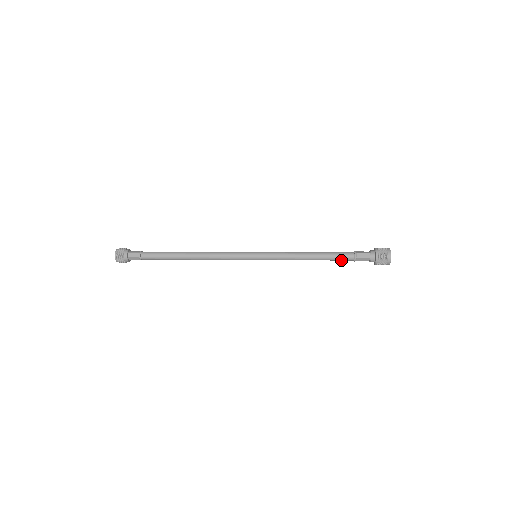
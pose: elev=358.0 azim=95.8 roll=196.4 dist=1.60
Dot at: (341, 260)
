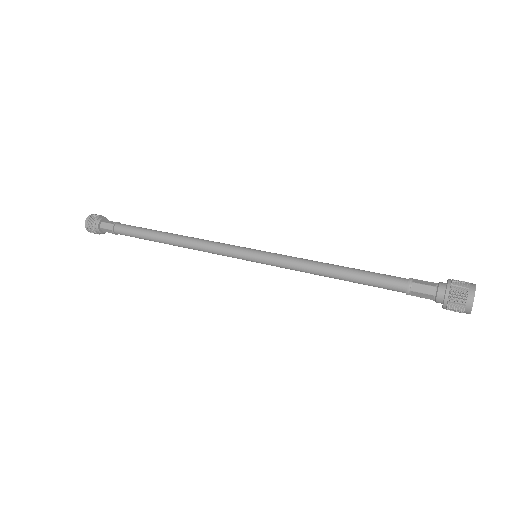
Dot at: occluded
